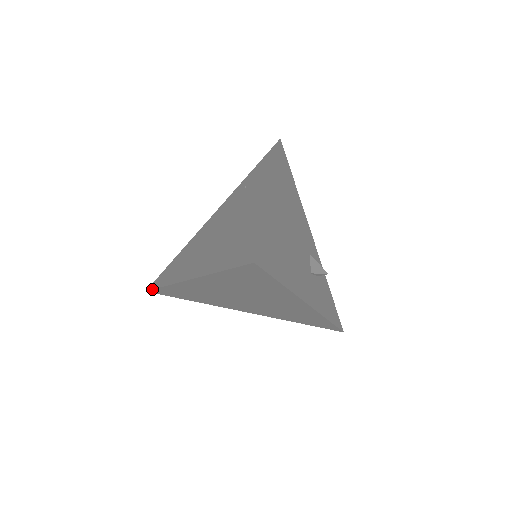
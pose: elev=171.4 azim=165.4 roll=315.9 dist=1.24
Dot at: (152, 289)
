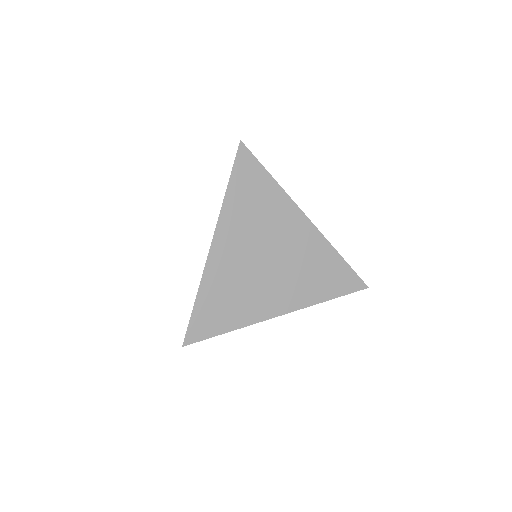
Dot at: occluded
